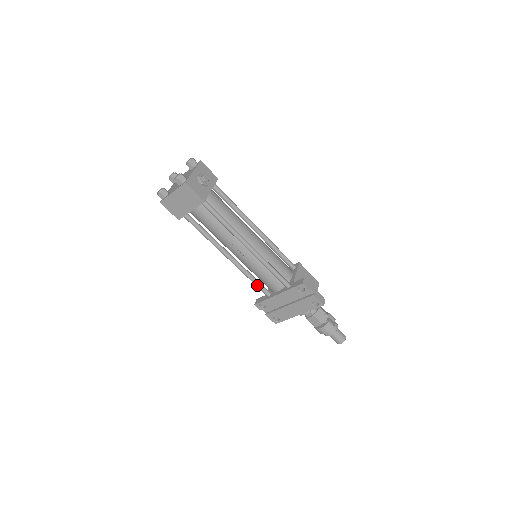
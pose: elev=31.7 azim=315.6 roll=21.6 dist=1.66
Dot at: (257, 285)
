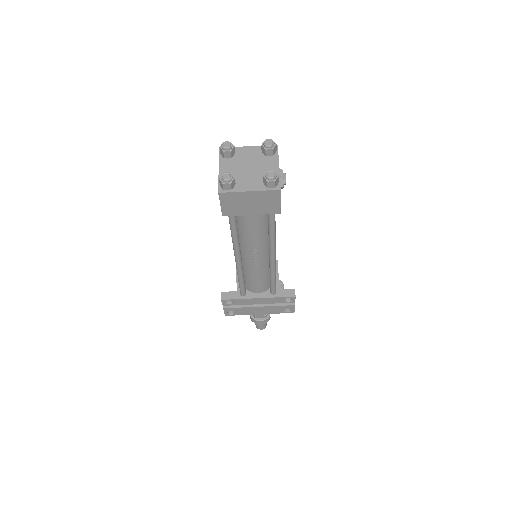
Dot at: (242, 286)
